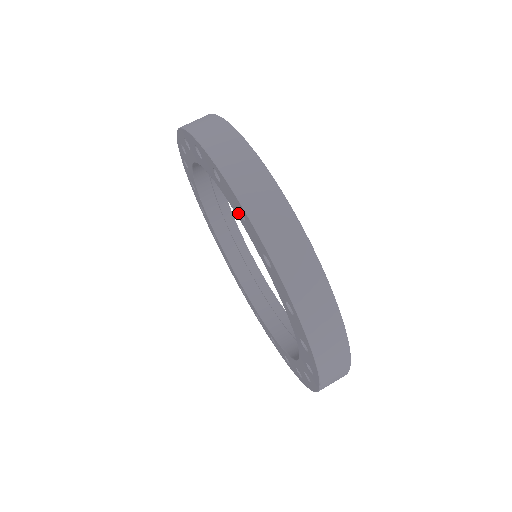
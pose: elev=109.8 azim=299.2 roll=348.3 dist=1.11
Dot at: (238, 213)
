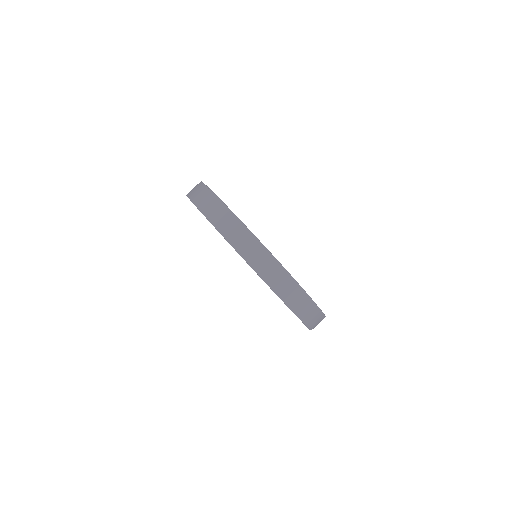
Dot at: occluded
